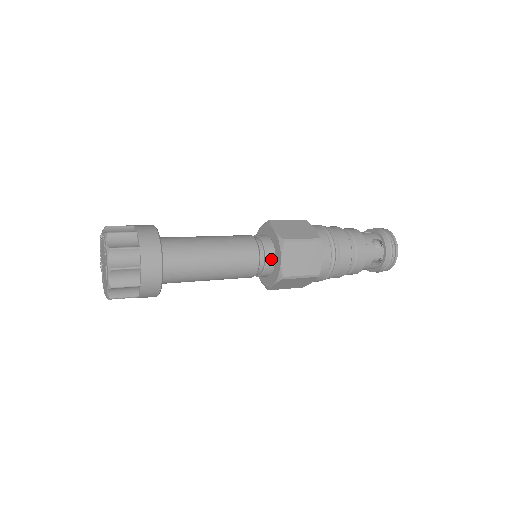
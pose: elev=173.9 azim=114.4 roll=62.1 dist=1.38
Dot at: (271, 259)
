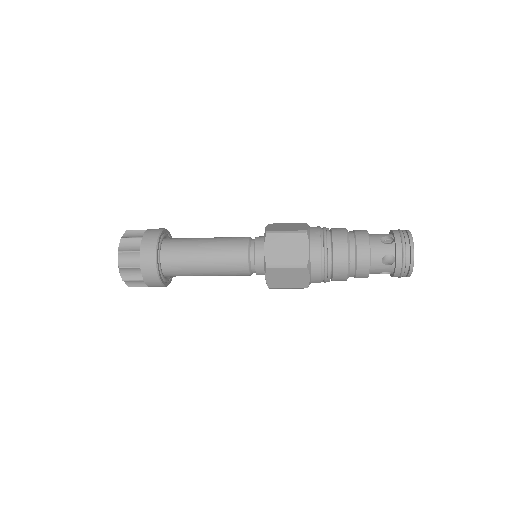
Dot at: (261, 271)
